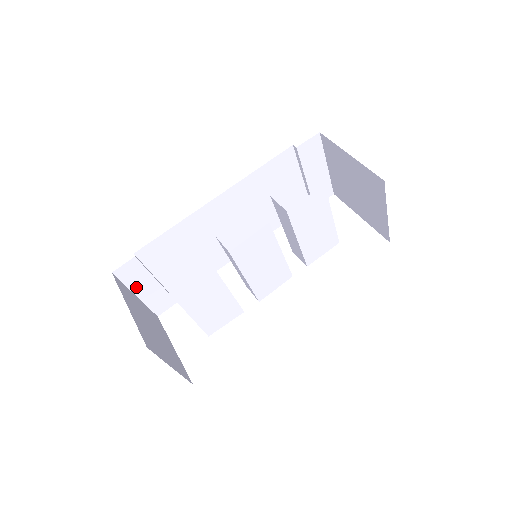
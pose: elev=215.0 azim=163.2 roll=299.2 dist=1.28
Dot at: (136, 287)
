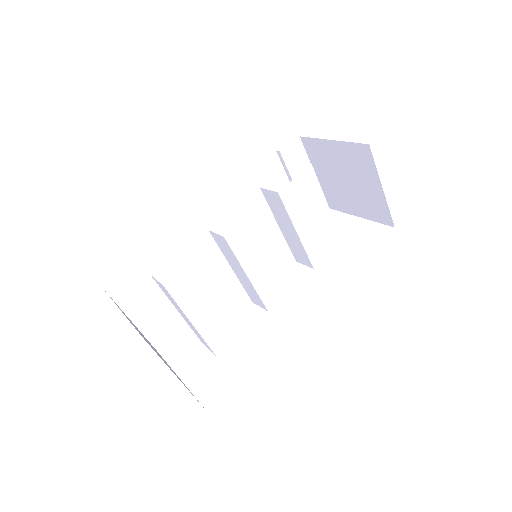
Dot at: (132, 311)
